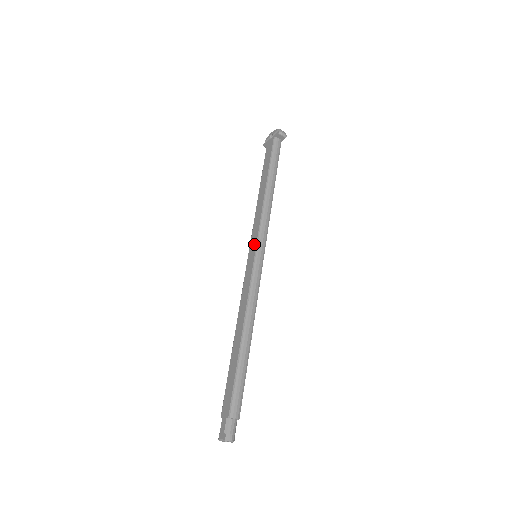
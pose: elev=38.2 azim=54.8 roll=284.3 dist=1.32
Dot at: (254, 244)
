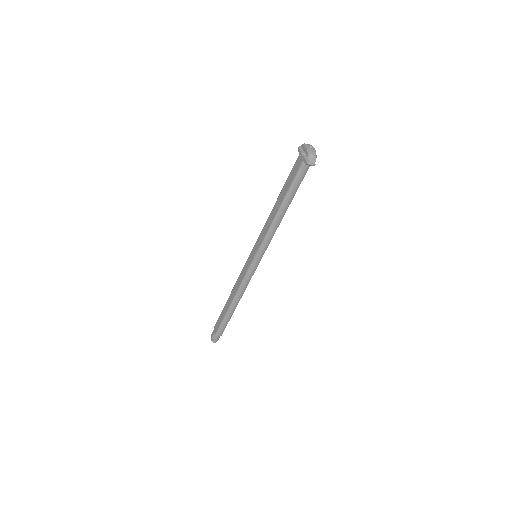
Dot at: (255, 251)
